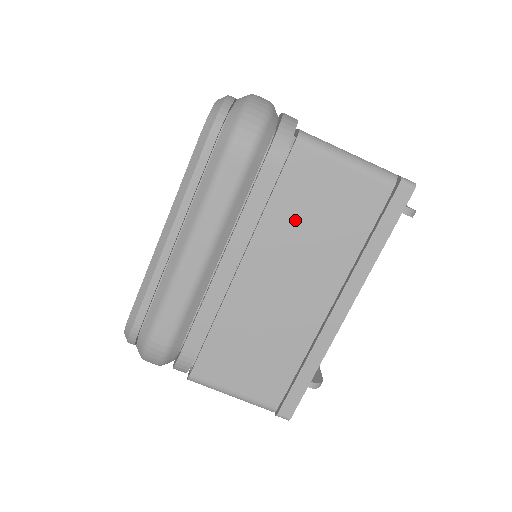
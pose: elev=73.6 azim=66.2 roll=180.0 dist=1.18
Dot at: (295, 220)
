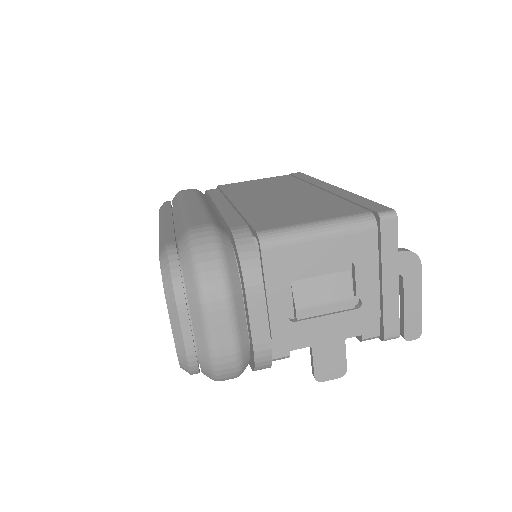
Dot at: (248, 190)
